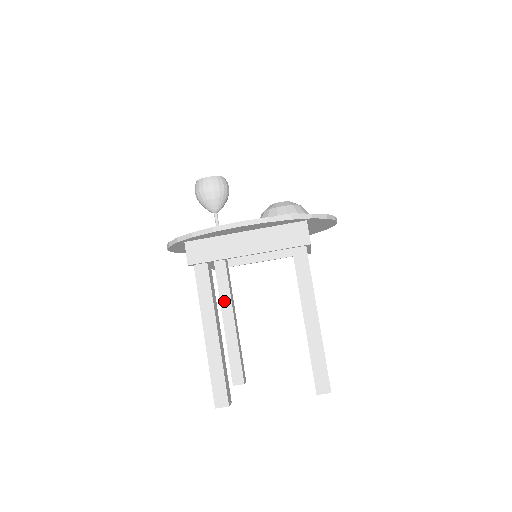
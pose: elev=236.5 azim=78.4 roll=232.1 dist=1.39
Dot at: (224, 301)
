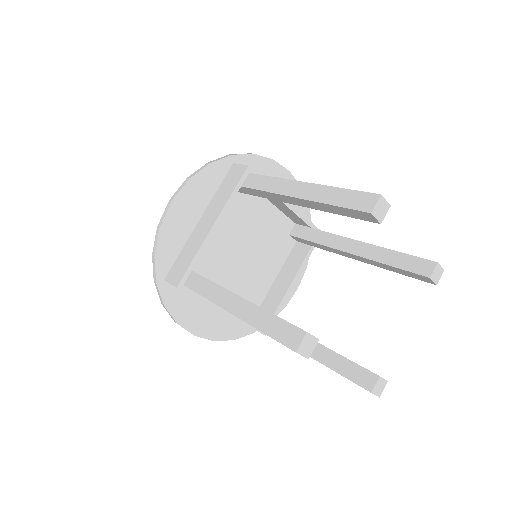
Dot at: occluded
